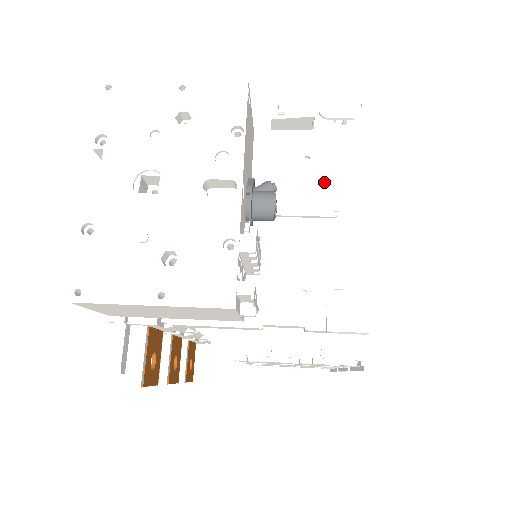
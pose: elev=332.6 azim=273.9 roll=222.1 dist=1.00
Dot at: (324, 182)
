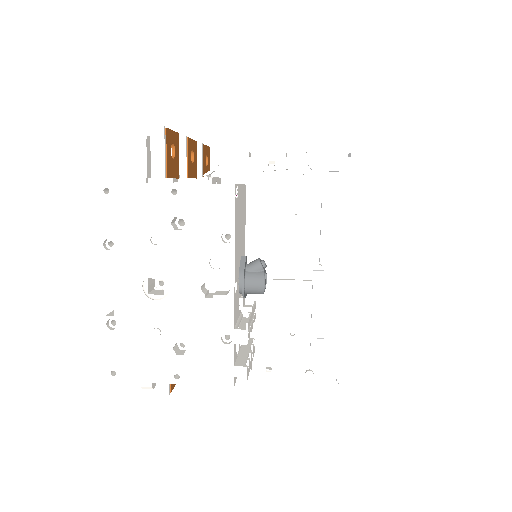
Dot at: (311, 236)
